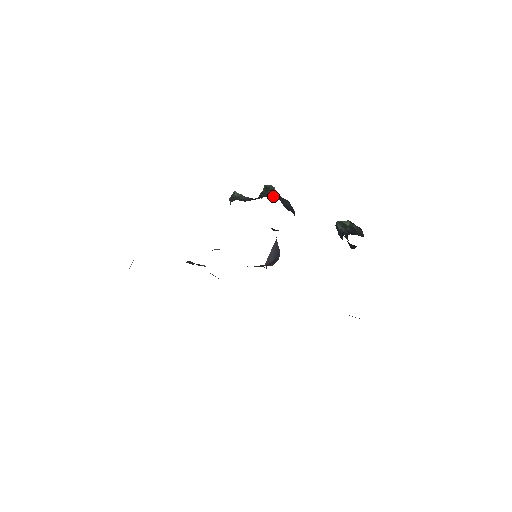
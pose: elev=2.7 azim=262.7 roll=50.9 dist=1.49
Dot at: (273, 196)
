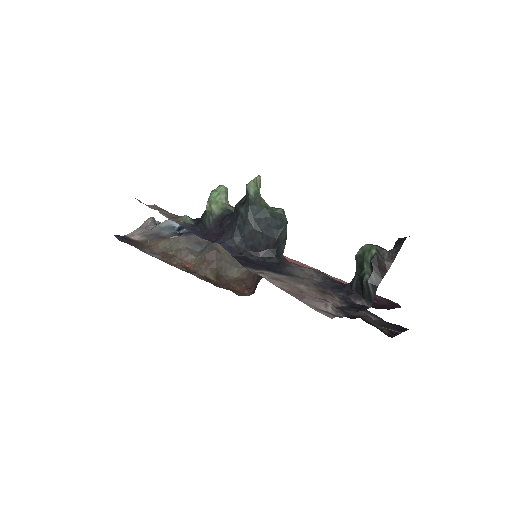
Dot at: (234, 232)
